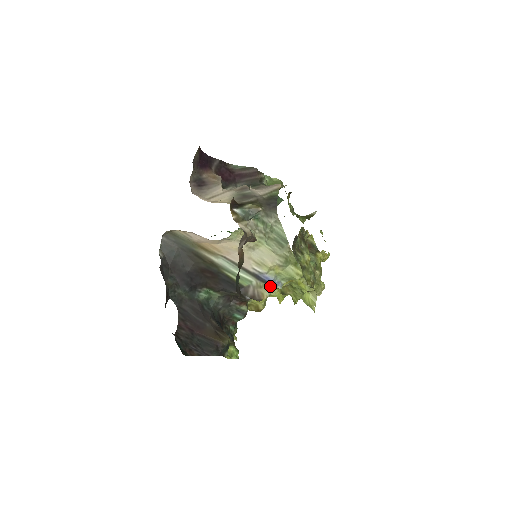
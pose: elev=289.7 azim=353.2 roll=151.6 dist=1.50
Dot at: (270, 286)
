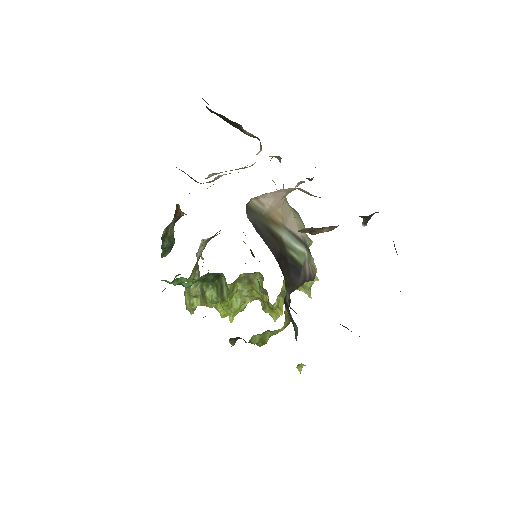
Dot at: (311, 255)
